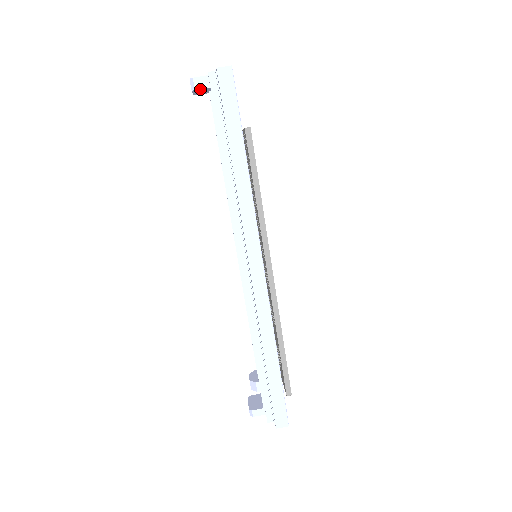
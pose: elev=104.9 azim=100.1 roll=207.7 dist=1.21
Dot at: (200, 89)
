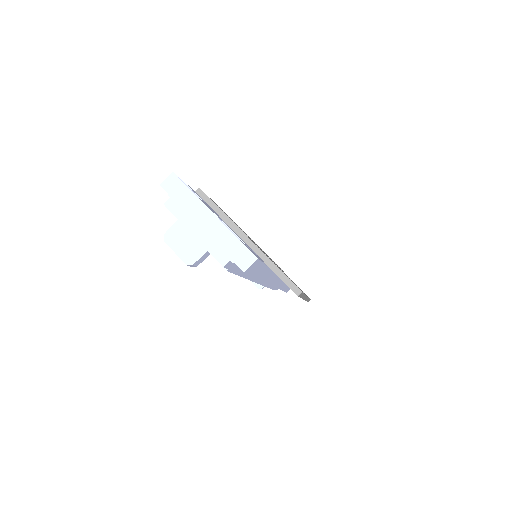
Dot at: (201, 261)
